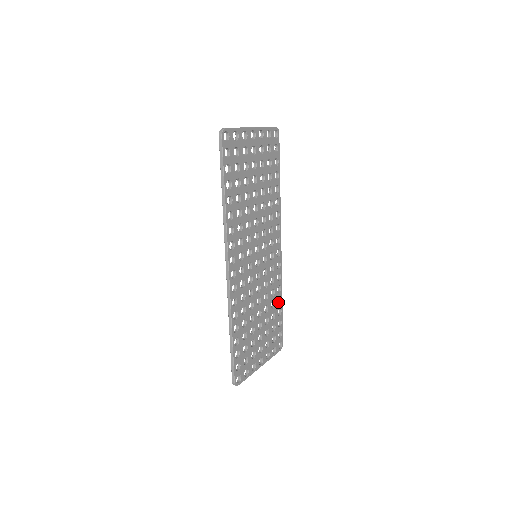
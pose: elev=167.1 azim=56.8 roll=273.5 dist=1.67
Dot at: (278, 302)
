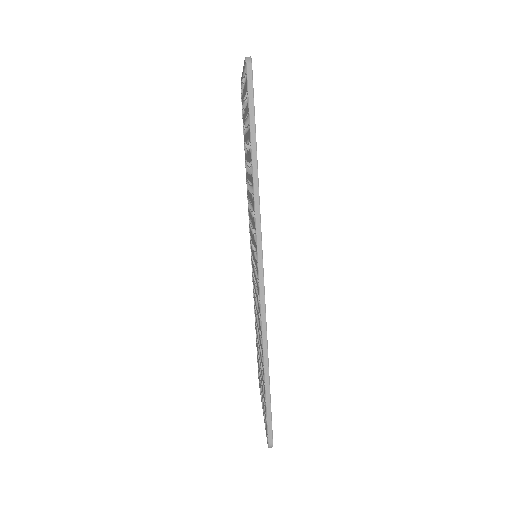
Dot at: occluded
